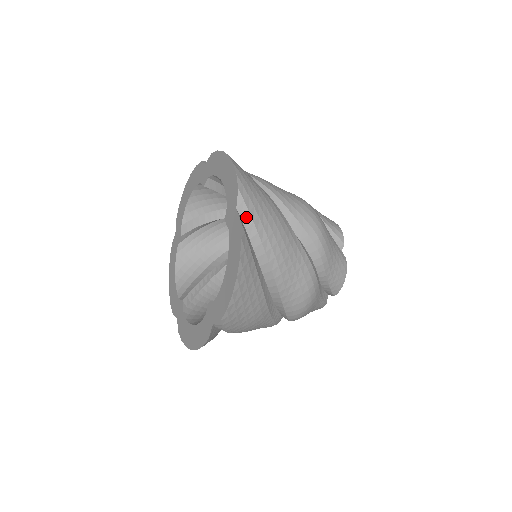
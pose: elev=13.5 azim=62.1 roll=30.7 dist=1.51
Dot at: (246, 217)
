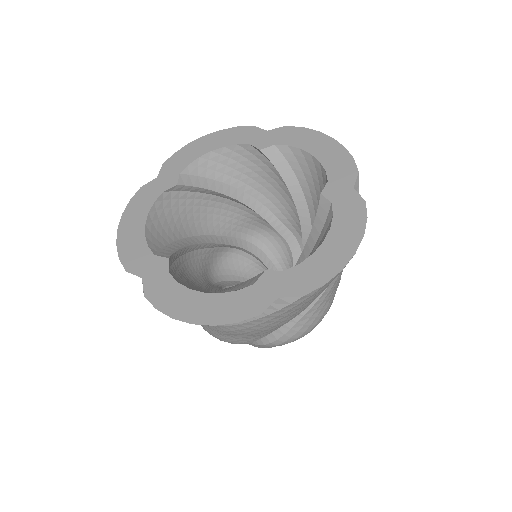
Dot at: occluded
